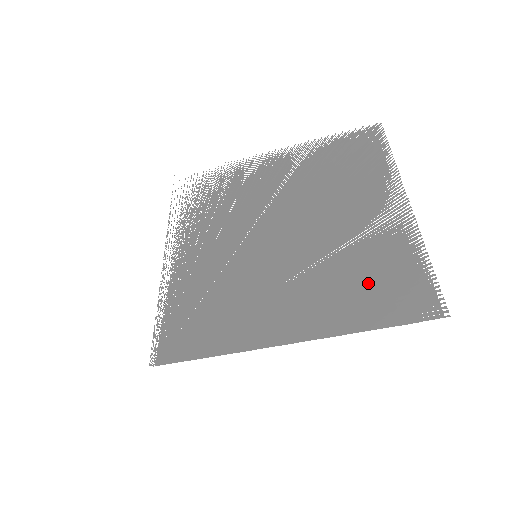
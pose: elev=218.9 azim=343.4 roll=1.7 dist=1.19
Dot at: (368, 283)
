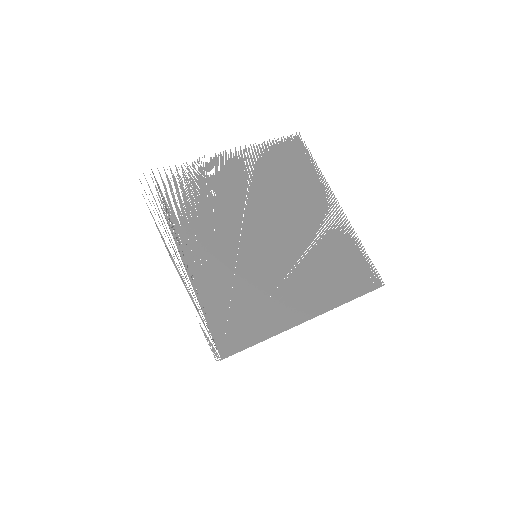
Dot at: (339, 269)
